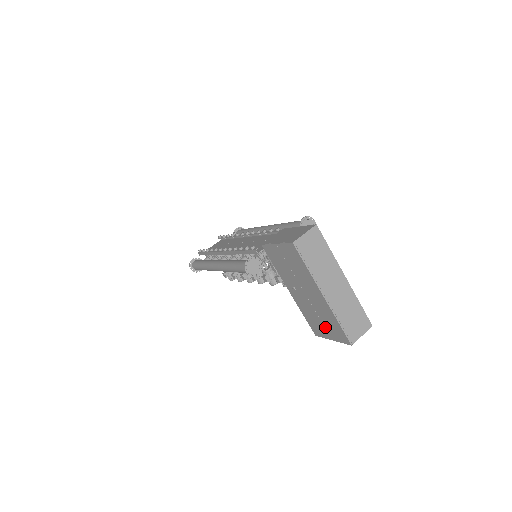
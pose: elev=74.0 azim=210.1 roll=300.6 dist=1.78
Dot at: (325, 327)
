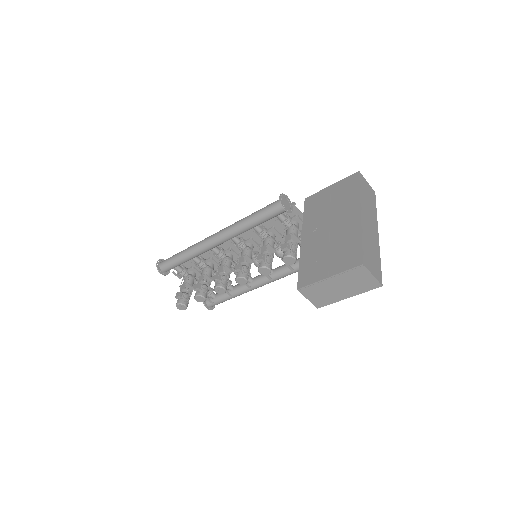
Dot at: (330, 261)
